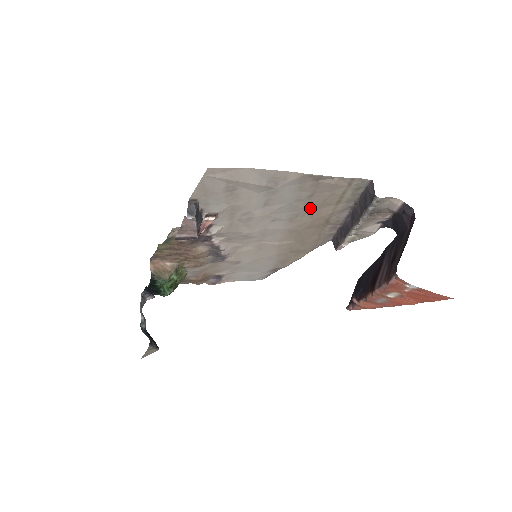
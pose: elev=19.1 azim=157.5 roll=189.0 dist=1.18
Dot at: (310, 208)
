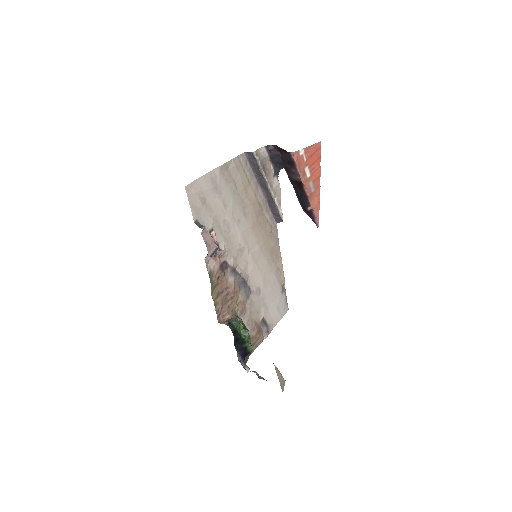
Dot at: (243, 197)
